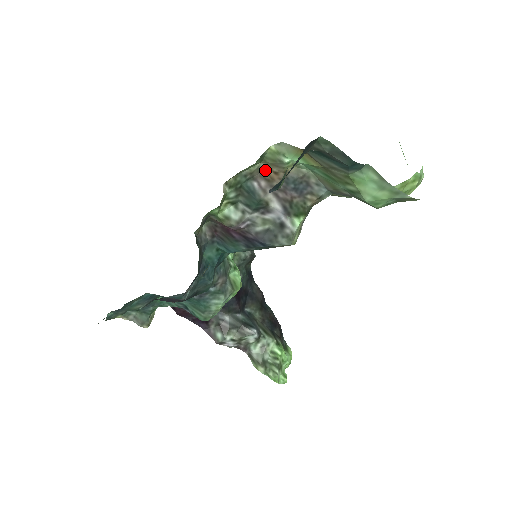
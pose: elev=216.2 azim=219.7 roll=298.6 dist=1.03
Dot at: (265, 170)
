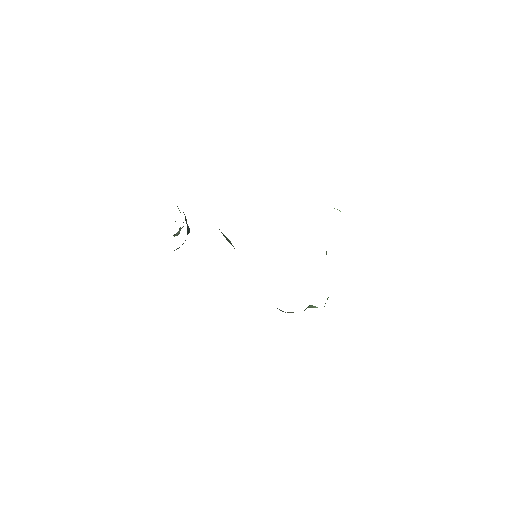
Dot at: occluded
